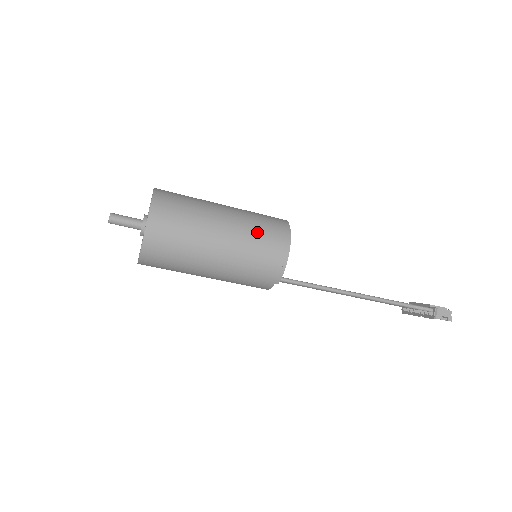
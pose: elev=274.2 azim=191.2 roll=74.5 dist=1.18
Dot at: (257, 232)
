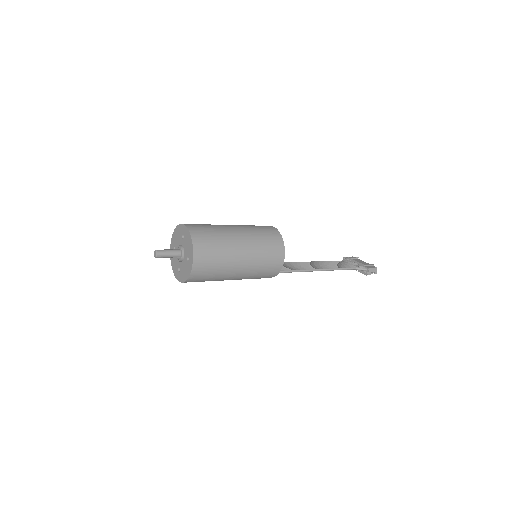
Dot at: (264, 250)
